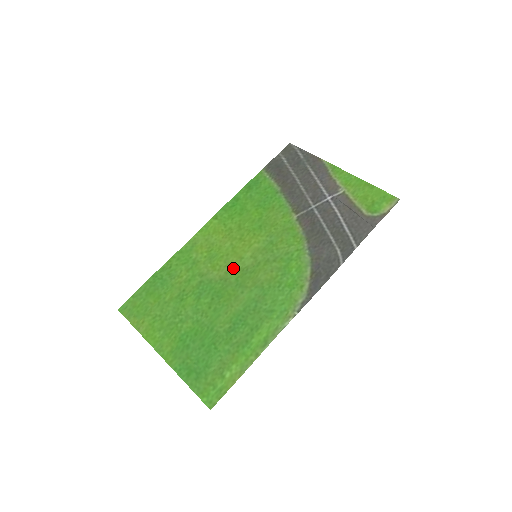
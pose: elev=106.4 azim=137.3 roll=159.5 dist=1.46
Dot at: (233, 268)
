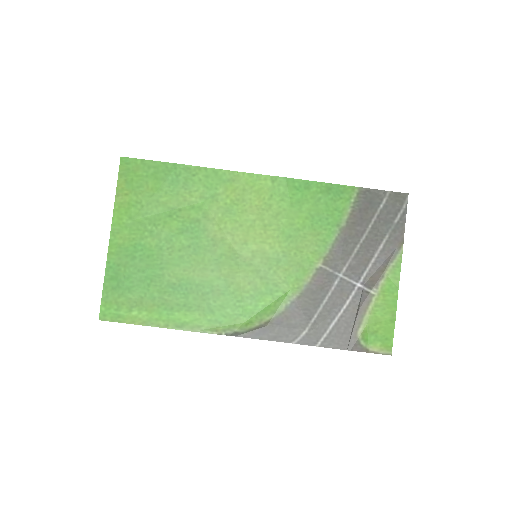
Dot at: (231, 242)
